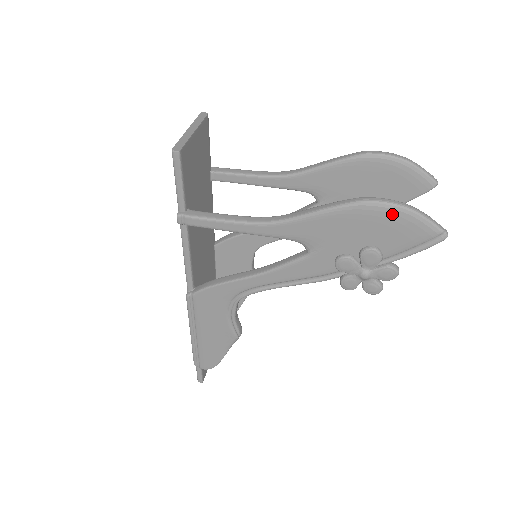
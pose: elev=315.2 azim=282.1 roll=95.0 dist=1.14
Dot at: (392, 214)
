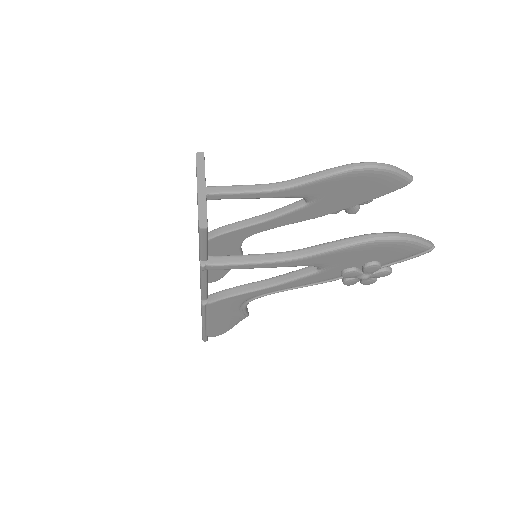
Dot at: (395, 244)
